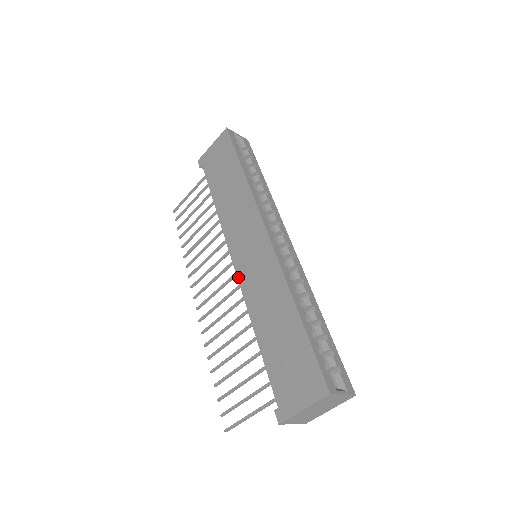
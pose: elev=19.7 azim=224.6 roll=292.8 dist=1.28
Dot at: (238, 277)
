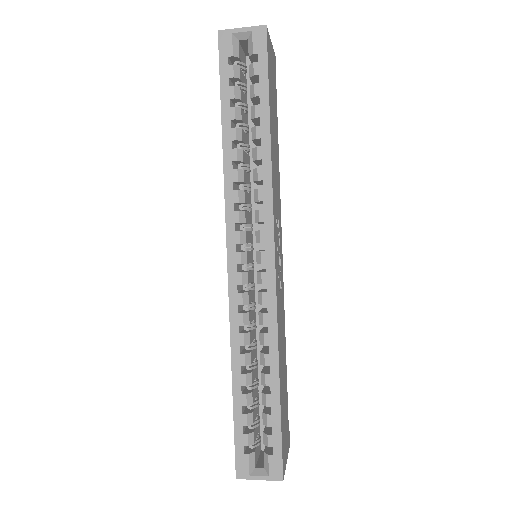
Dot at: occluded
